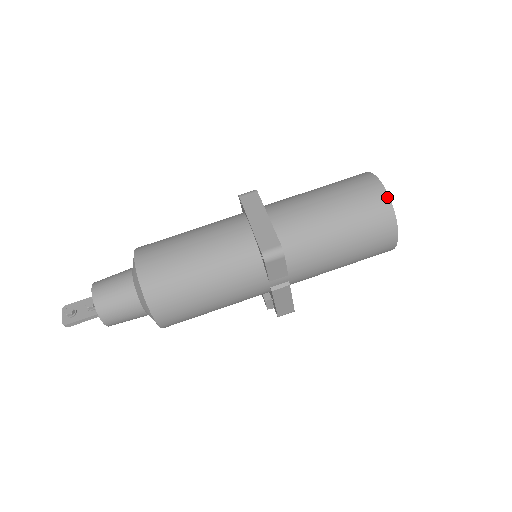
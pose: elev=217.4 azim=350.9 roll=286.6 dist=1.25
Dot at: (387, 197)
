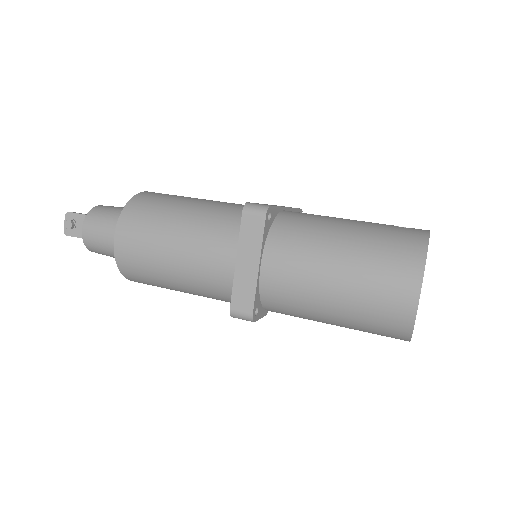
Dot at: (412, 319)
